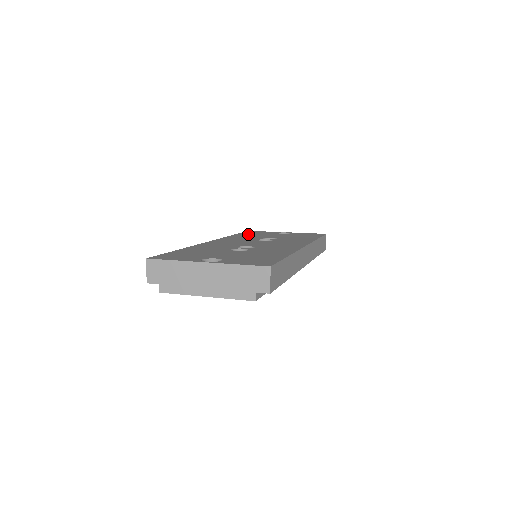
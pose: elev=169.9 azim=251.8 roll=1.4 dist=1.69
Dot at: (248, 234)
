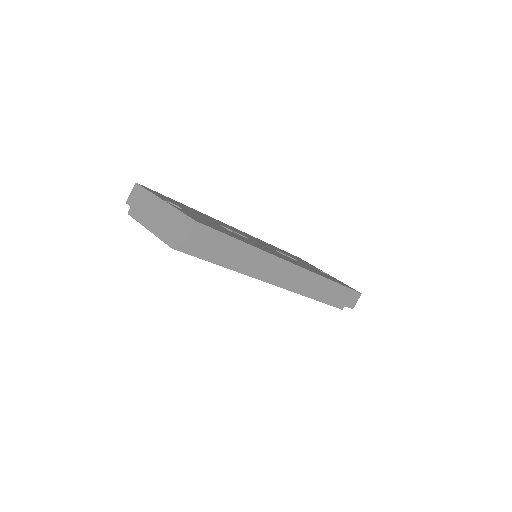
Dot at: occluded
